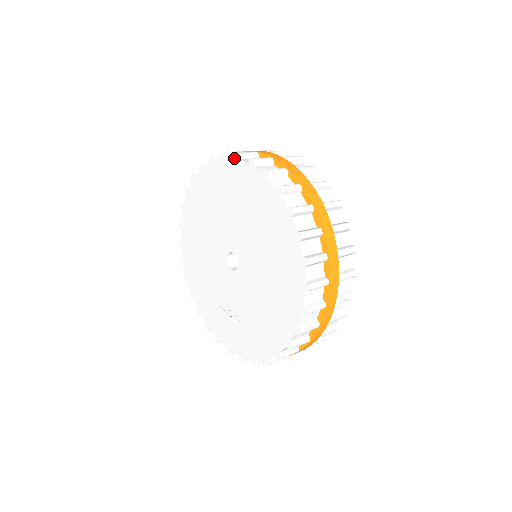
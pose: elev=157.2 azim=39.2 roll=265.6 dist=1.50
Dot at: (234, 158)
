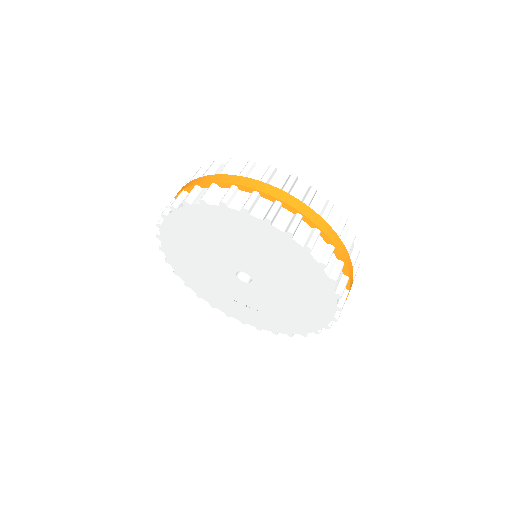
Dot at: (241, 212)
